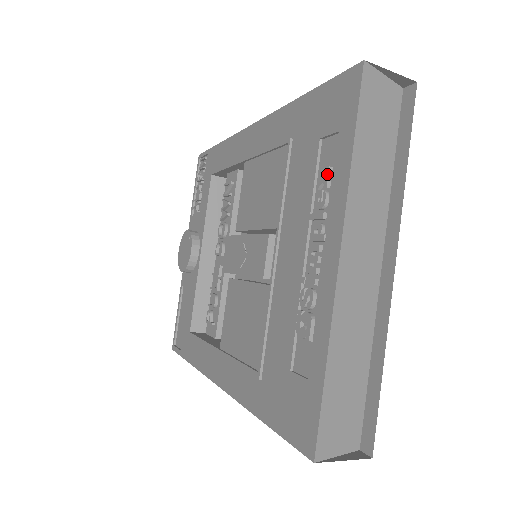
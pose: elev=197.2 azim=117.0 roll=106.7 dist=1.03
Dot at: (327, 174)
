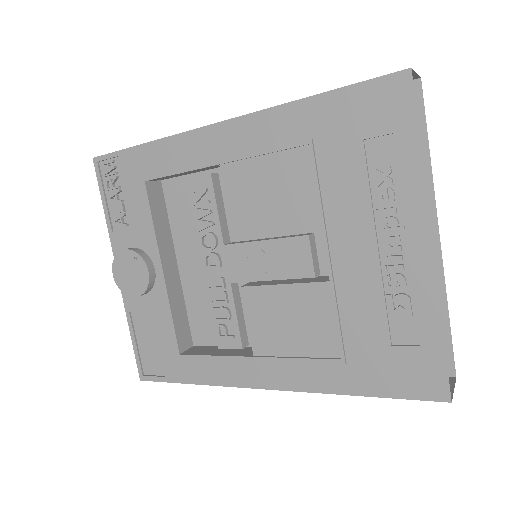
Dot at: (389, 173)
